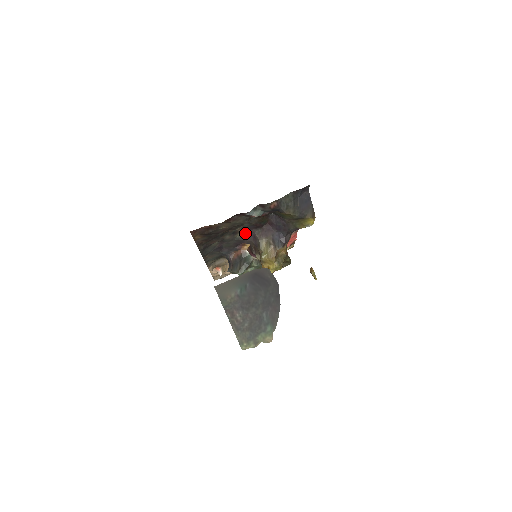
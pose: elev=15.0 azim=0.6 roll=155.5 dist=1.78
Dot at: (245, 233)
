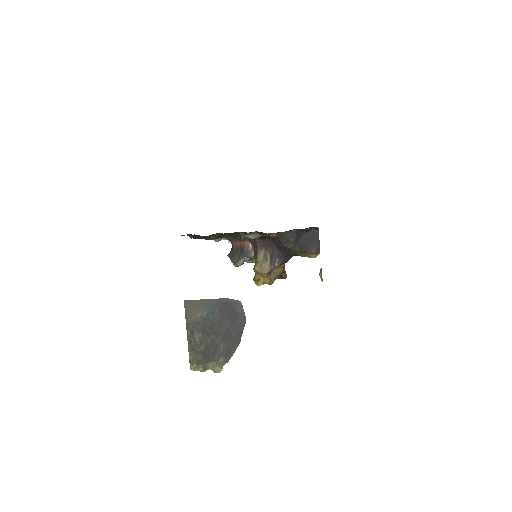
Dot at: occluded
